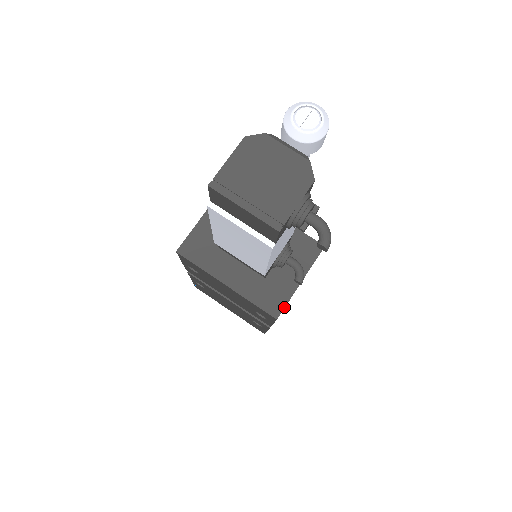
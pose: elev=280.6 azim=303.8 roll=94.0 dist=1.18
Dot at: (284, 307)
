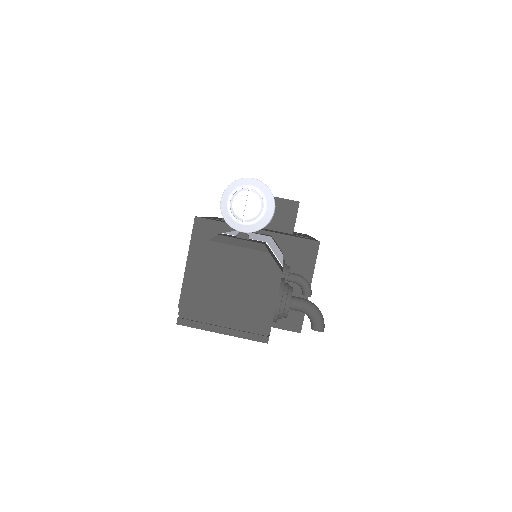
Dot at: (303, 319)
